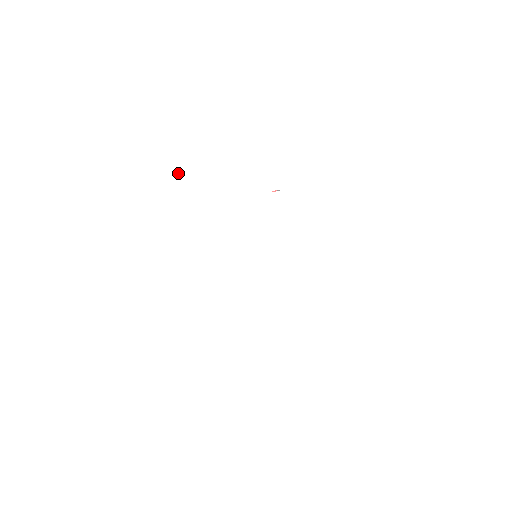
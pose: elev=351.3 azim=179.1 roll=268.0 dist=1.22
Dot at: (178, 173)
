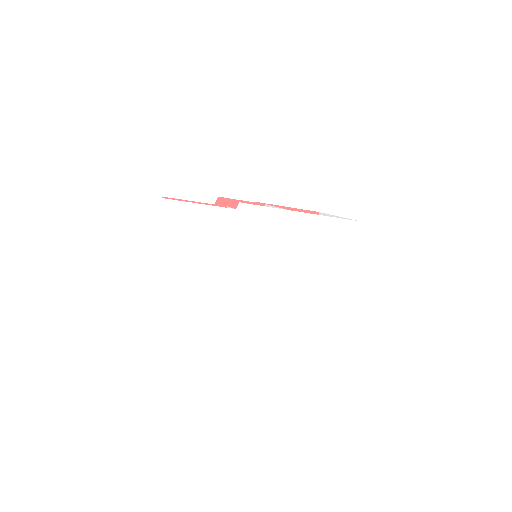
Dot at: (161, 267)
